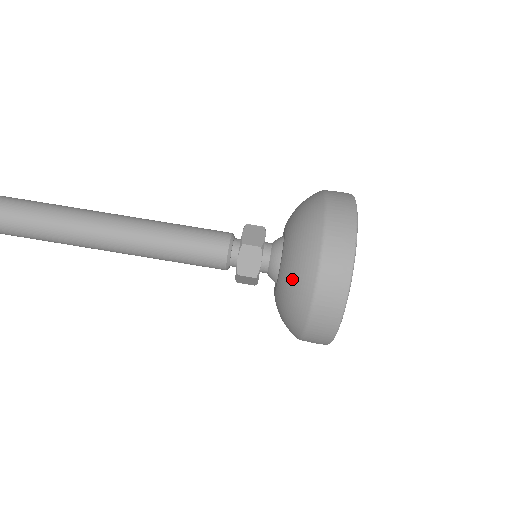
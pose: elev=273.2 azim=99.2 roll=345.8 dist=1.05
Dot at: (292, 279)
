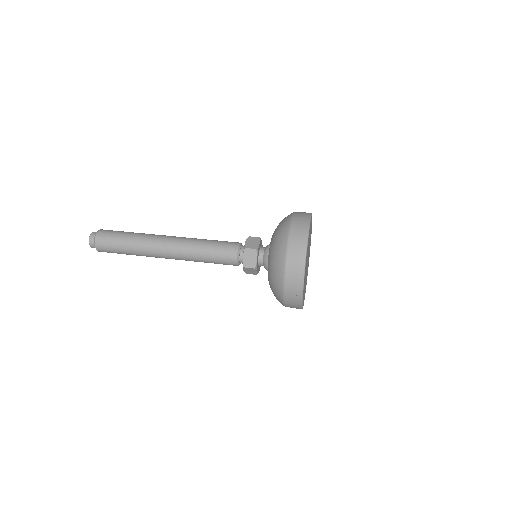
Dot at: (278, 229)
